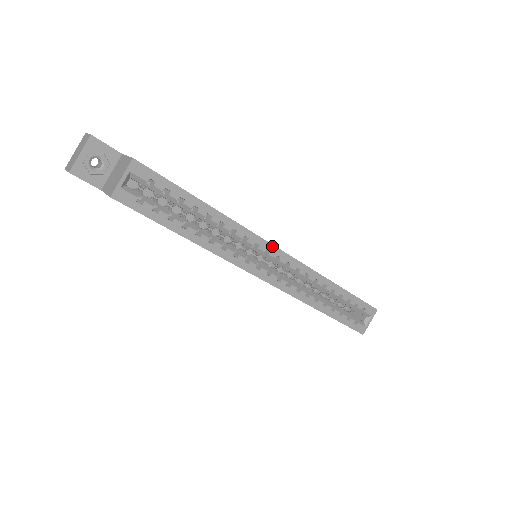
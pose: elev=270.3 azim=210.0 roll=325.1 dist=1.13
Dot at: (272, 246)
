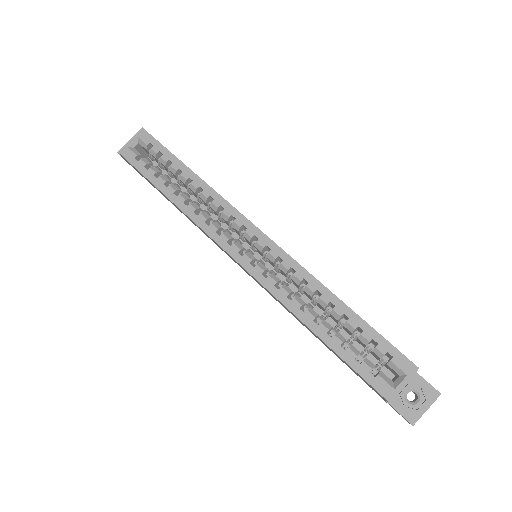
Dot at: (250, 223)
